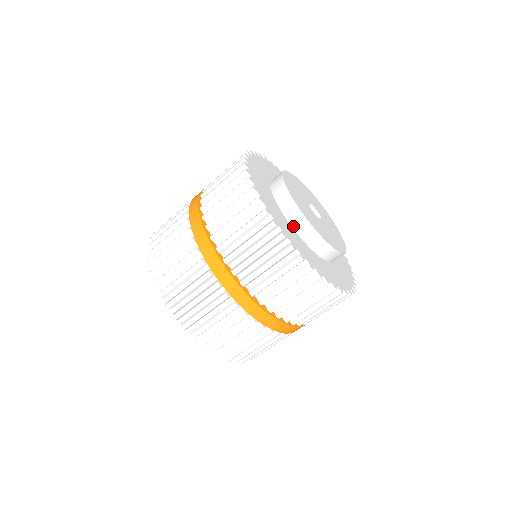
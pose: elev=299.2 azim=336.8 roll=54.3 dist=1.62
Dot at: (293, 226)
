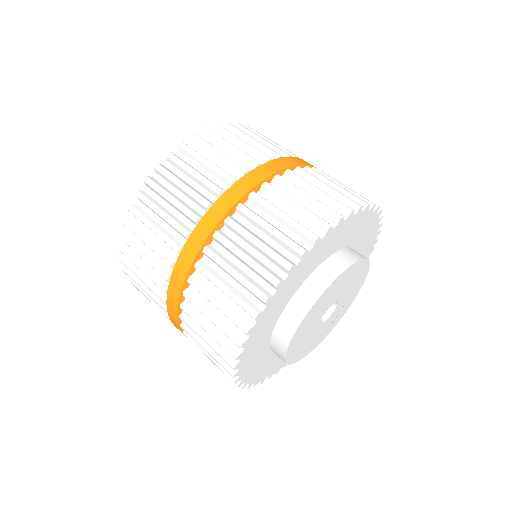
Dot at: (274, 332)
